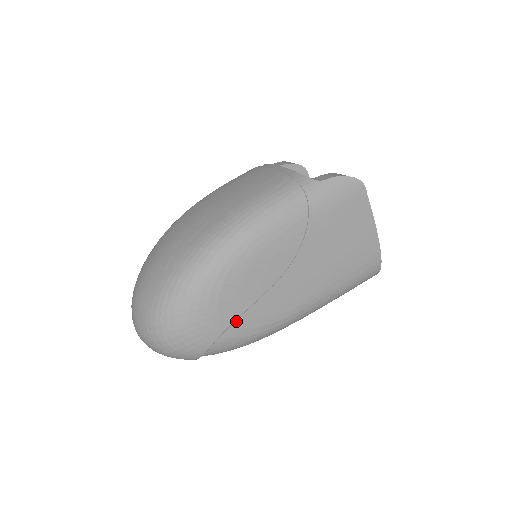
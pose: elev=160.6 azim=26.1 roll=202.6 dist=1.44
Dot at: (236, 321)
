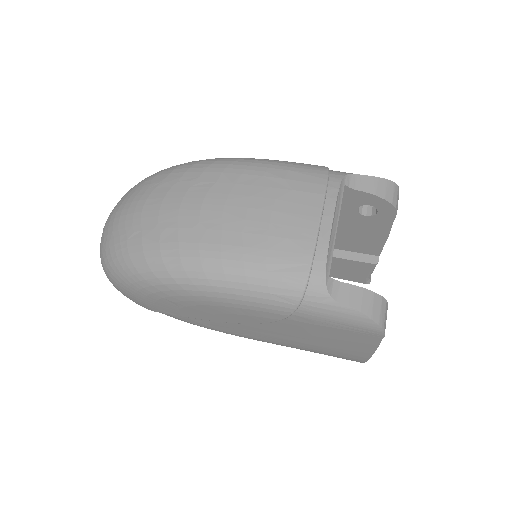
Dot at: occluded
